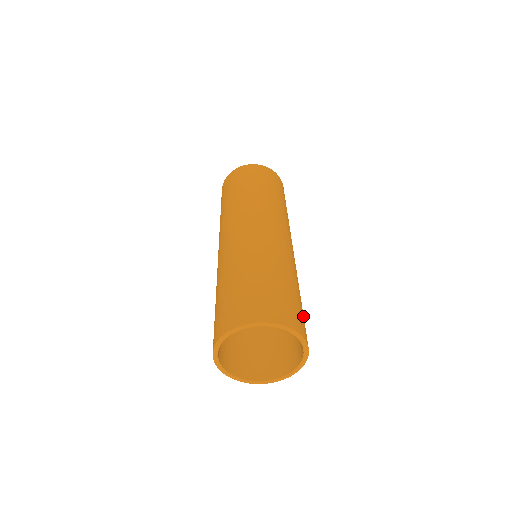
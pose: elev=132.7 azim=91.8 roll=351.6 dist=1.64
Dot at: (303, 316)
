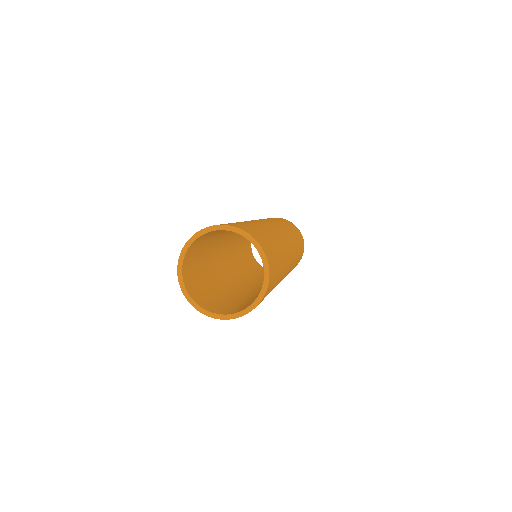
Dot at: (276, 274)
